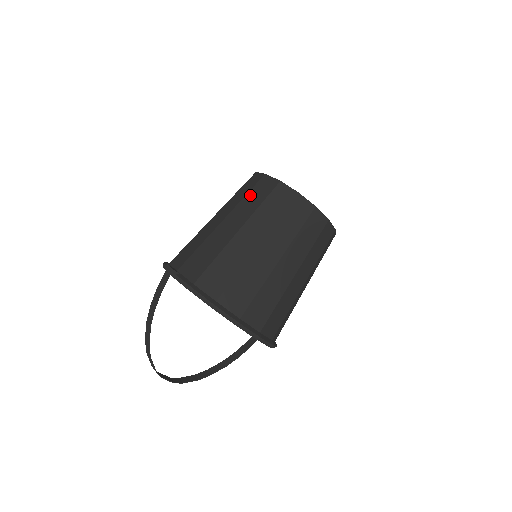
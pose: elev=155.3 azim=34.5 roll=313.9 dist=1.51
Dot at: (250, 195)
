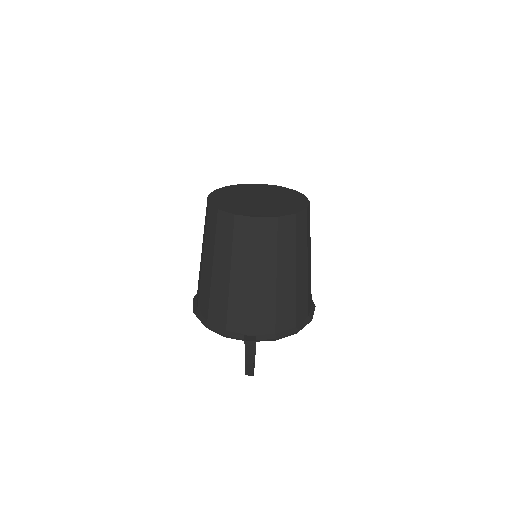
Dot at: (259, 244)
